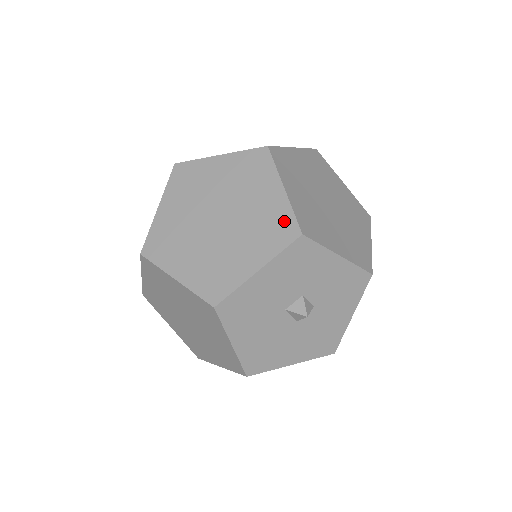
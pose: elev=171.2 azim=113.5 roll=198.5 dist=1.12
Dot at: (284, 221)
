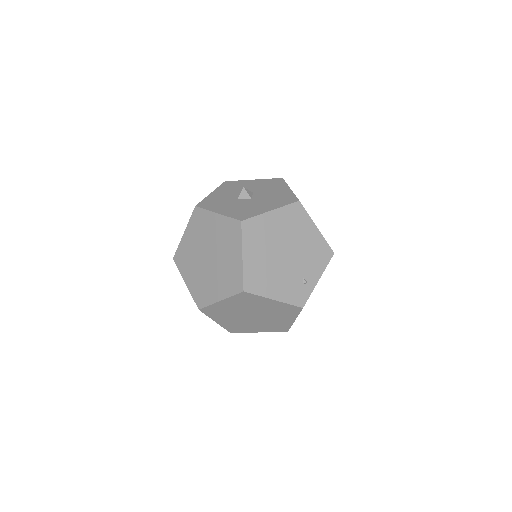
Dot at: (284, 328)
